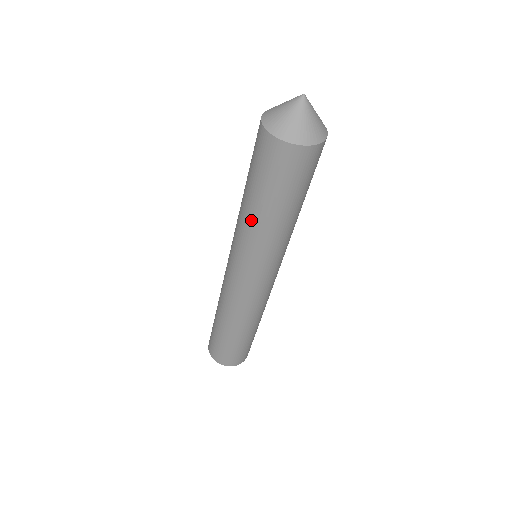
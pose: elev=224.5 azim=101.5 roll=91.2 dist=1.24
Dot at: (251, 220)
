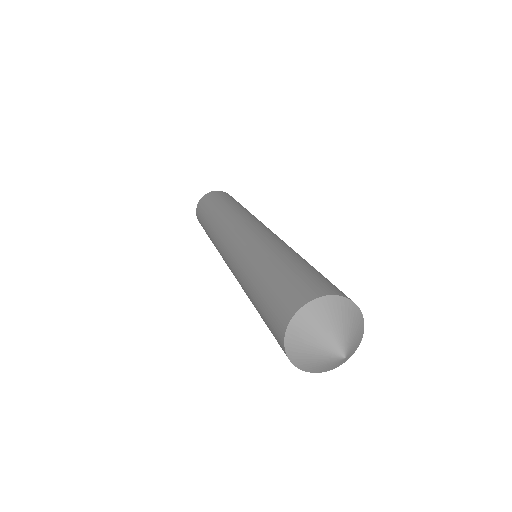
Dot at: occluded
